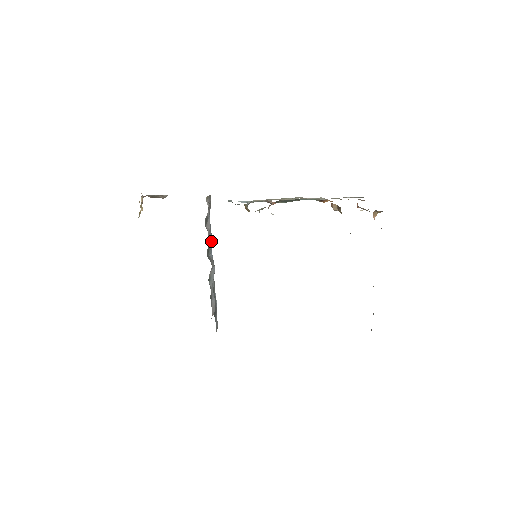
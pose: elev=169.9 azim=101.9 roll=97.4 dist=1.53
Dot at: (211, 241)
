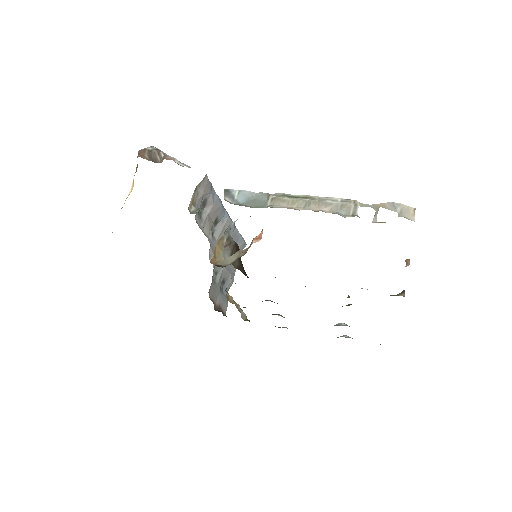
Dot at: (221, 208)
